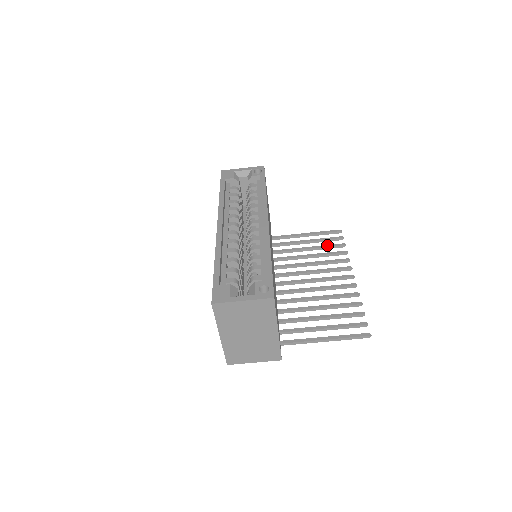
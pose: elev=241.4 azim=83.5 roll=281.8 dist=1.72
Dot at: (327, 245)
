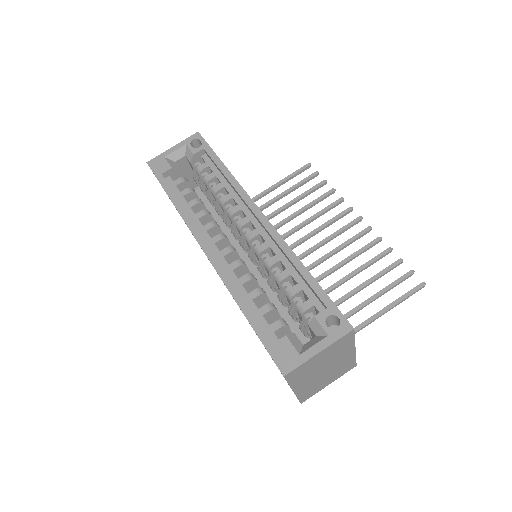
Dot at: (307, 191)
